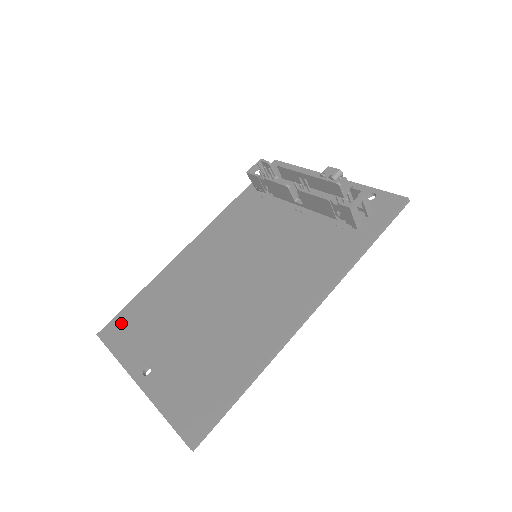
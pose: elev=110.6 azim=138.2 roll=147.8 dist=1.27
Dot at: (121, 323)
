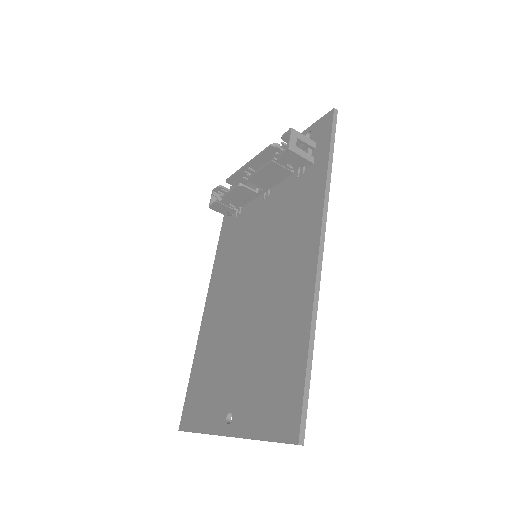
Dot at: (191, 403)
